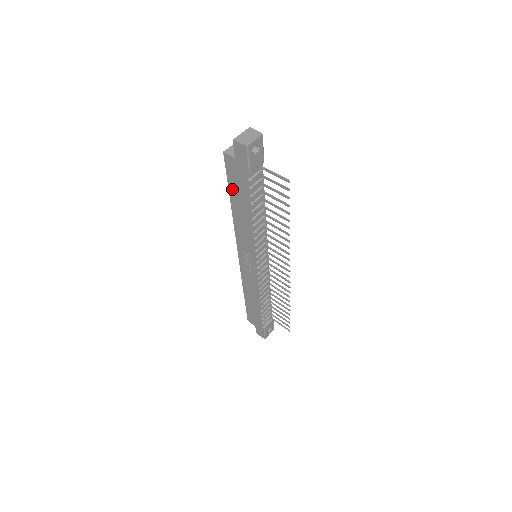
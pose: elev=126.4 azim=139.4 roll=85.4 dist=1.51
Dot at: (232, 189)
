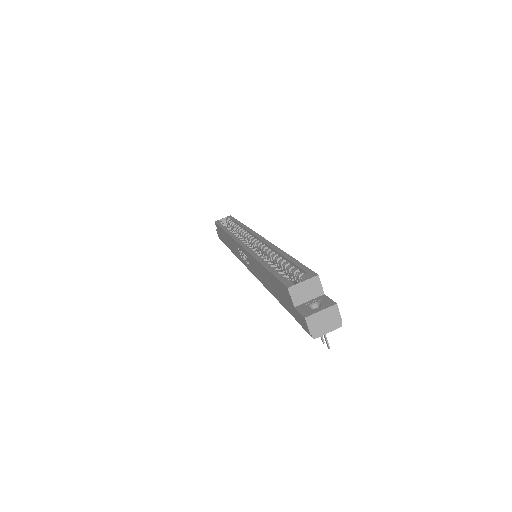
Dot at: (272, 278)
